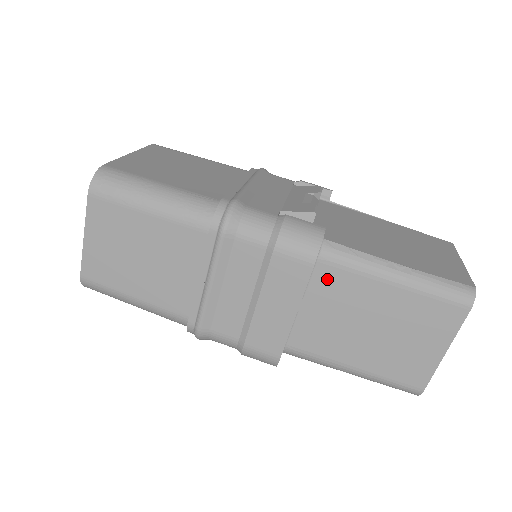
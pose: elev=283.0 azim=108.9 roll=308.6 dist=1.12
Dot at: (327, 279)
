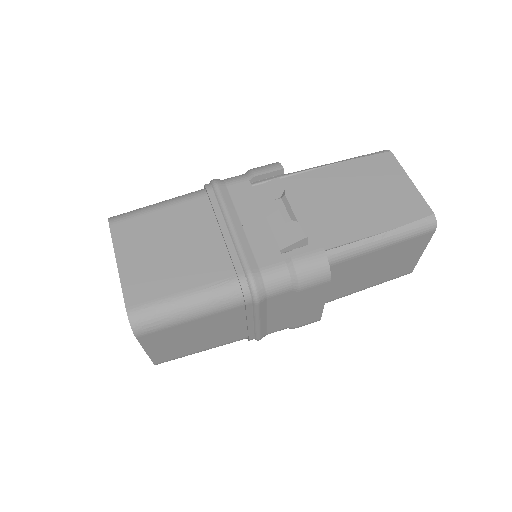
Dot at: (335, 270)
